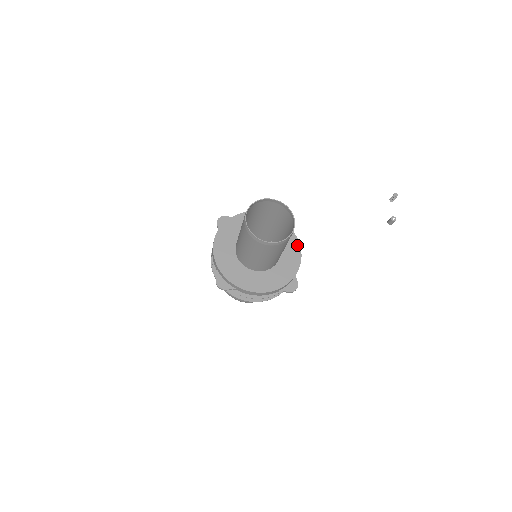
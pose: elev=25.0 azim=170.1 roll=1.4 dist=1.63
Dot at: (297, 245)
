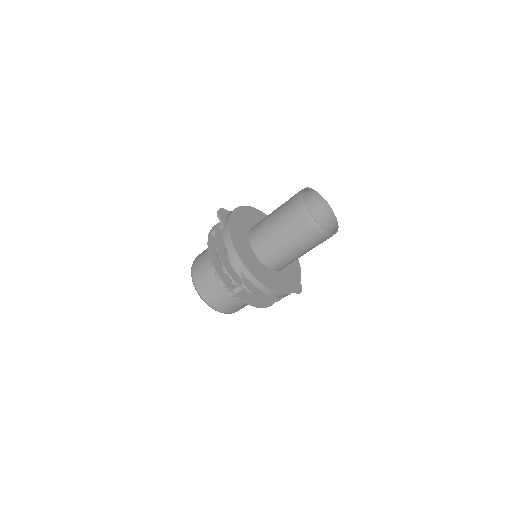
Dot at: occluded
